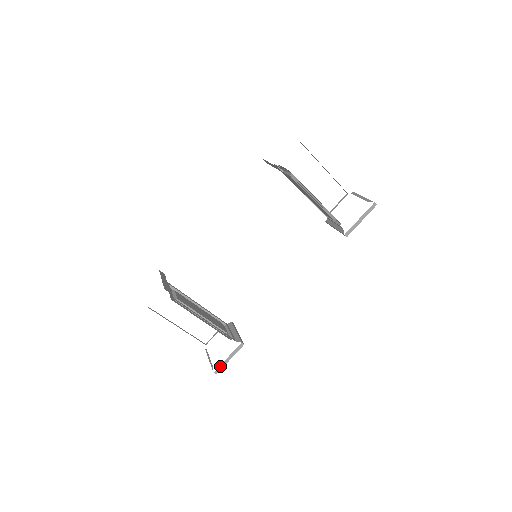
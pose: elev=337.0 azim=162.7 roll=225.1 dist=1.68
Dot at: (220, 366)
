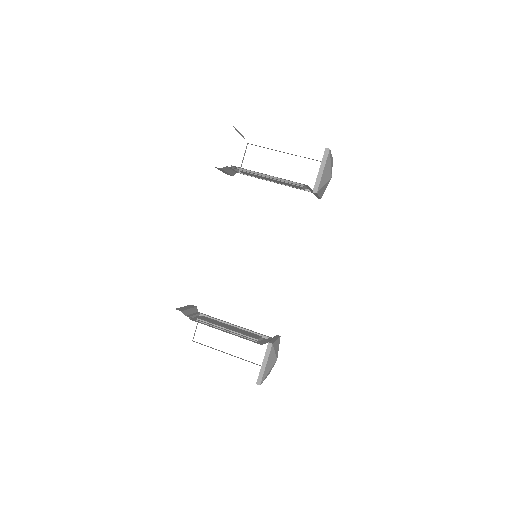
Dot at: (259, 375)
